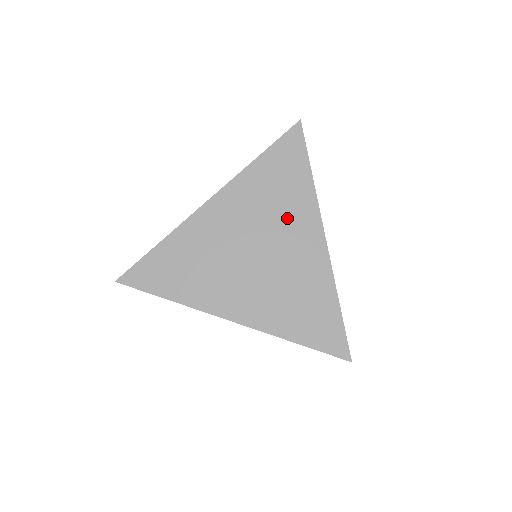
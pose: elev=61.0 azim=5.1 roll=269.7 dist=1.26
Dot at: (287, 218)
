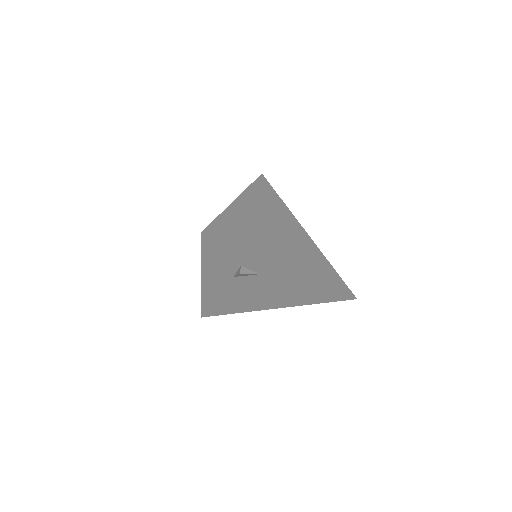
Dot at: (283, 217)
